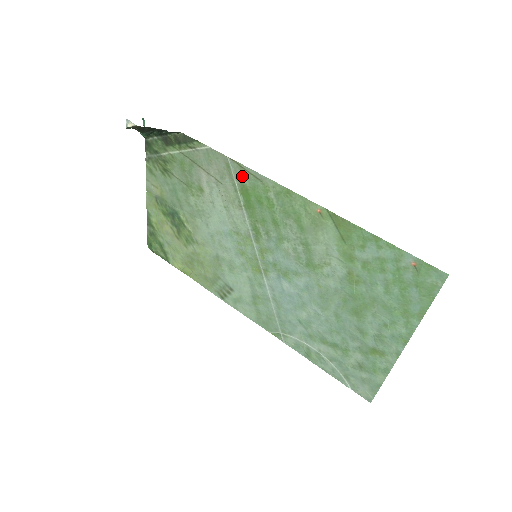
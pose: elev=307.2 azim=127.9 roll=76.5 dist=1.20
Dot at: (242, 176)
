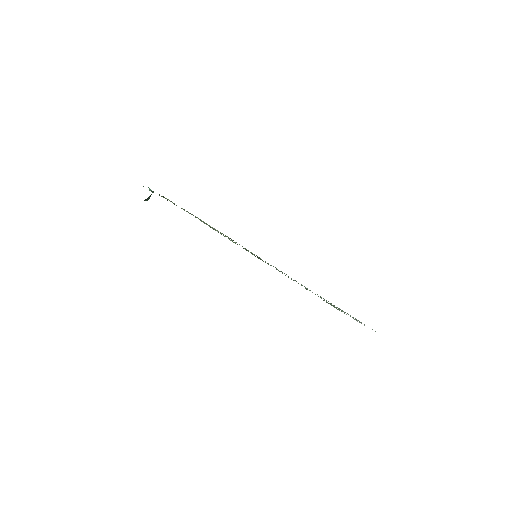
Dot at: occluded
